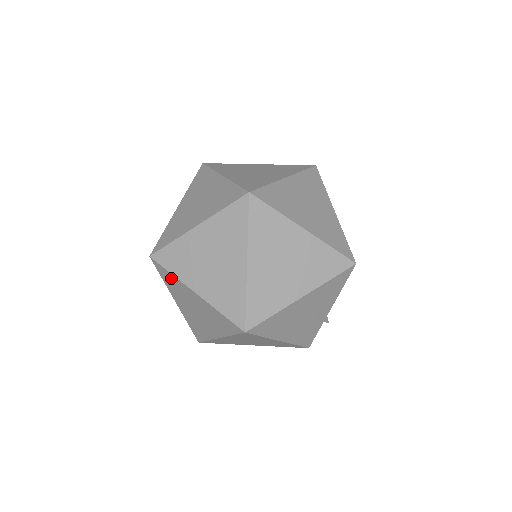
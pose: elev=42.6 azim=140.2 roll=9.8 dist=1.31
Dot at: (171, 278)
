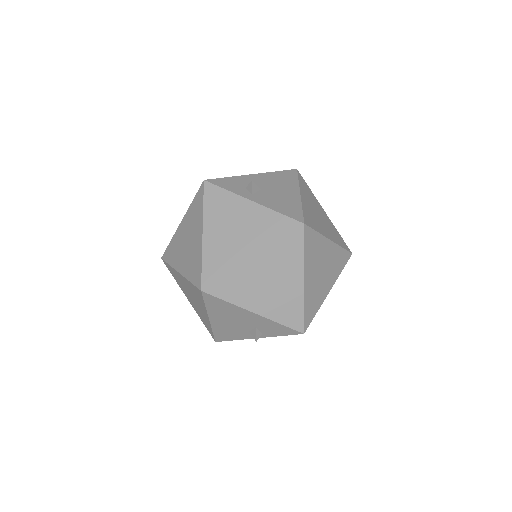
Dot at: occluded
